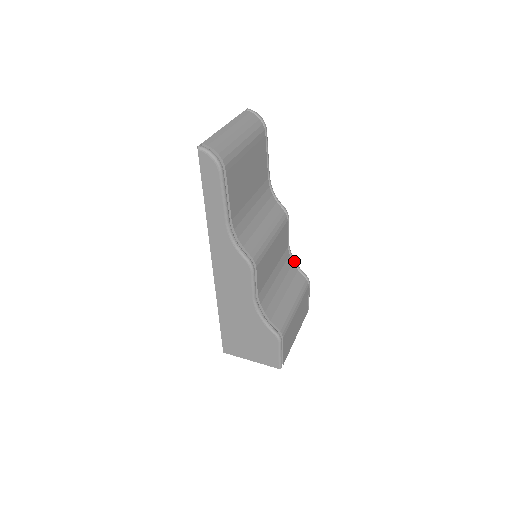
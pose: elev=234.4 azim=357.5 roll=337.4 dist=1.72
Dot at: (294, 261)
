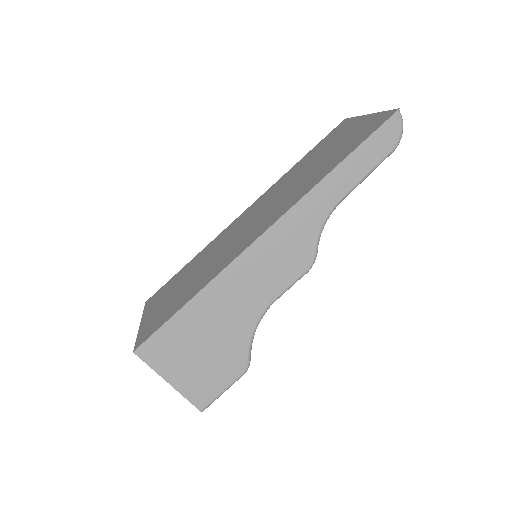
Dot at: occluded
